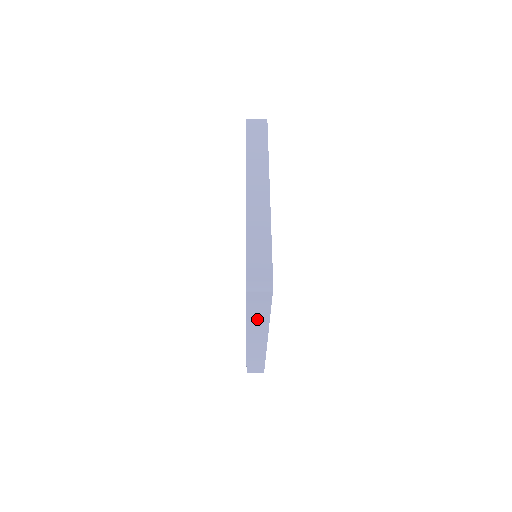
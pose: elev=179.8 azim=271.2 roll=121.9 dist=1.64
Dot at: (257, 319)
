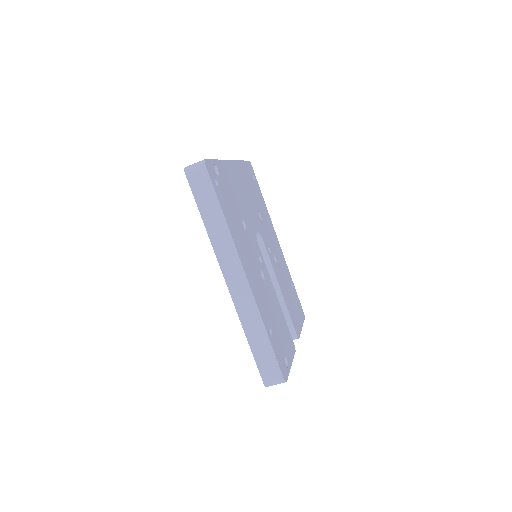
Dot at: (215, 226)
